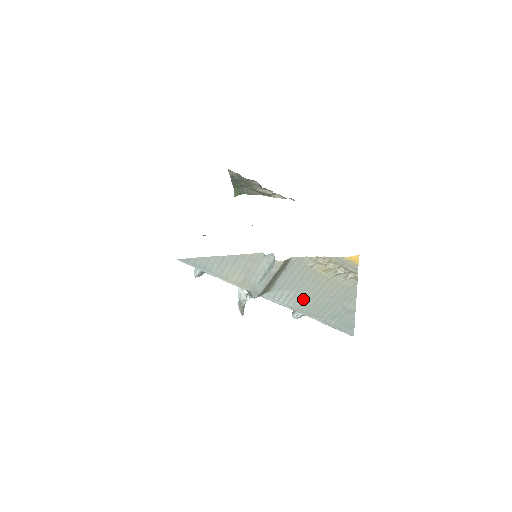
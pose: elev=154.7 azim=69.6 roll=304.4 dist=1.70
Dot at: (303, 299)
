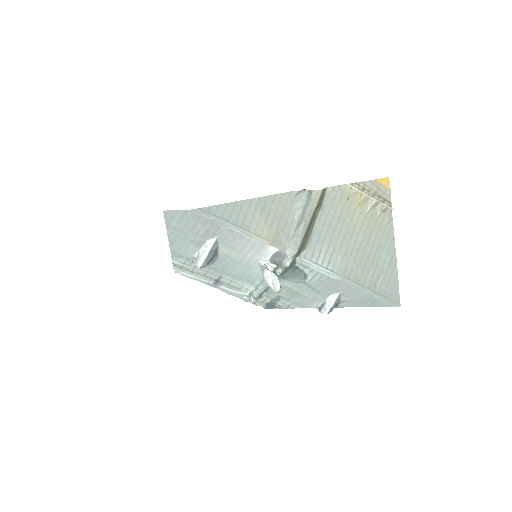
Dot at: (343, 254)
